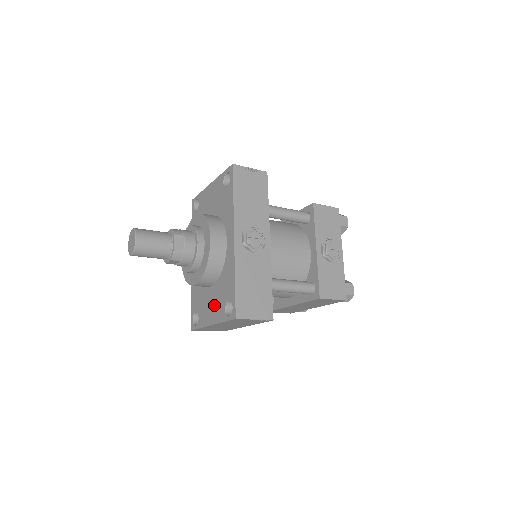
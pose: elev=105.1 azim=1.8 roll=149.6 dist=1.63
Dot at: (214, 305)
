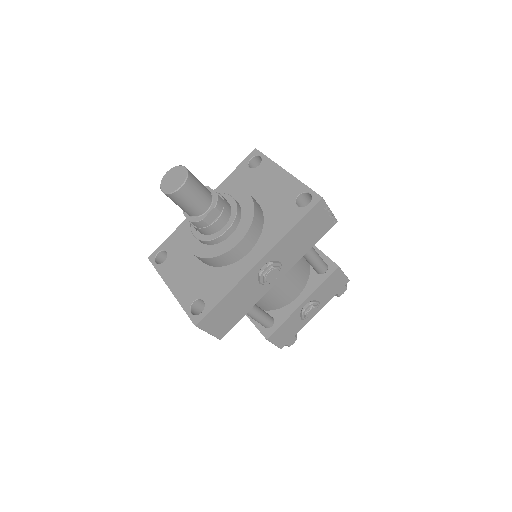
Dot at: (188, 279)
